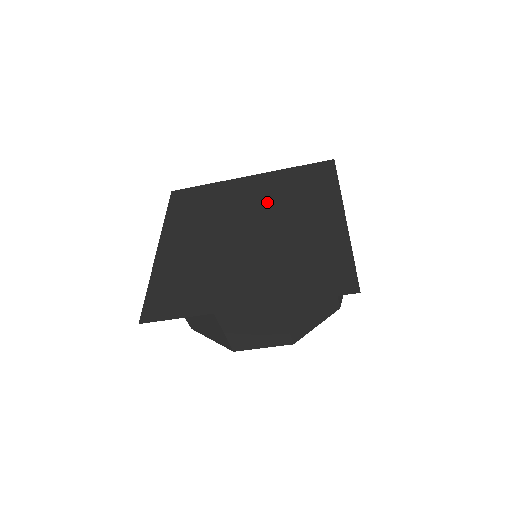
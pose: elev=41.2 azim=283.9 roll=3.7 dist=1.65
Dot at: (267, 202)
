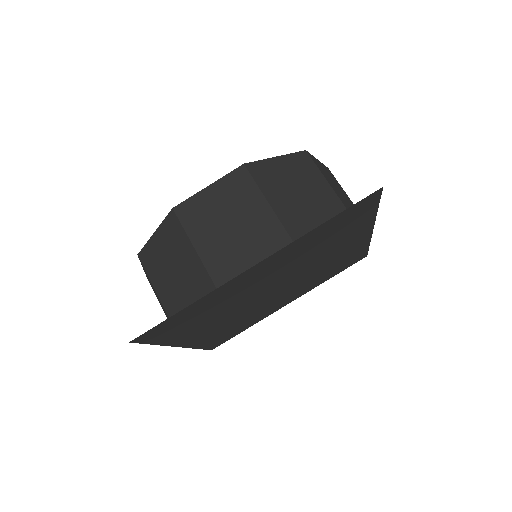
Dot at: occluded
